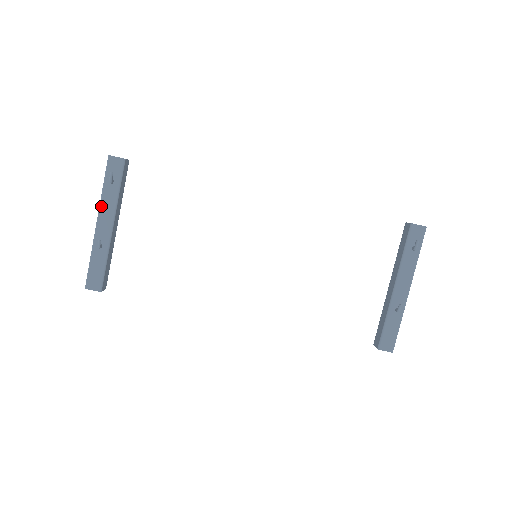
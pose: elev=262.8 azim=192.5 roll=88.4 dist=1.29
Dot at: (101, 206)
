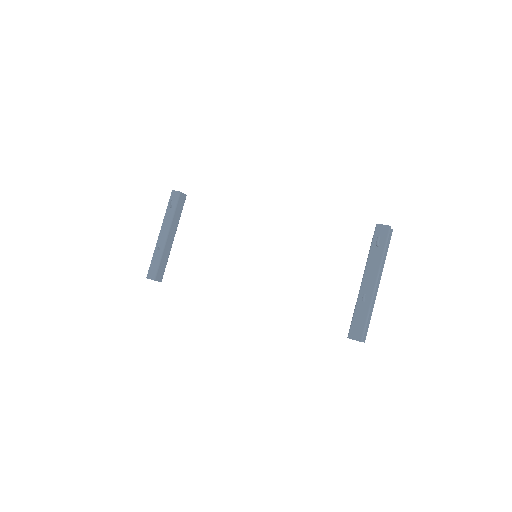
Dot at: (163, 222)
